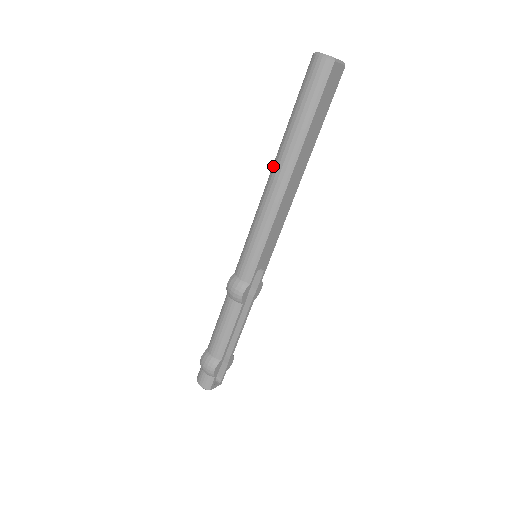
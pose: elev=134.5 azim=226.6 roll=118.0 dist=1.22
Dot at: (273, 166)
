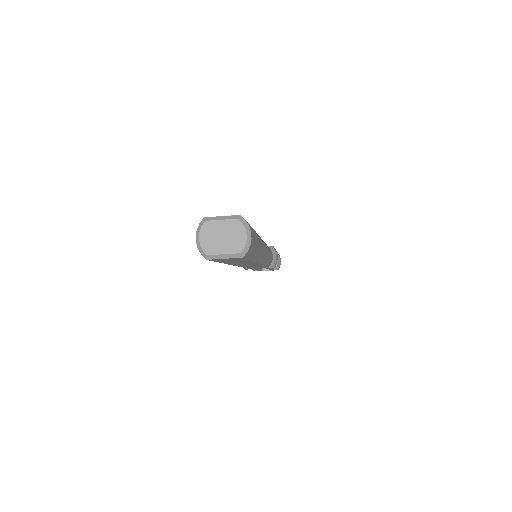
Dot at: occluded
